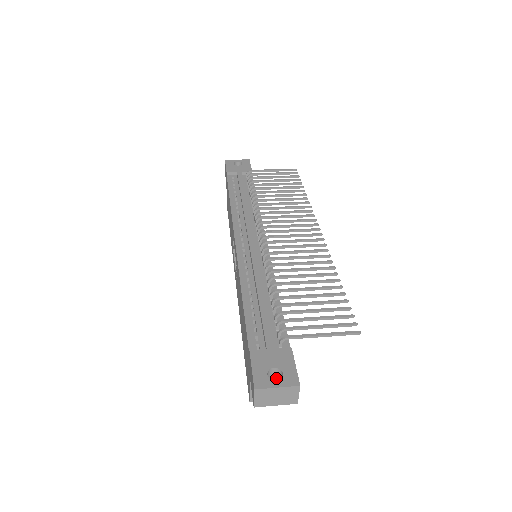
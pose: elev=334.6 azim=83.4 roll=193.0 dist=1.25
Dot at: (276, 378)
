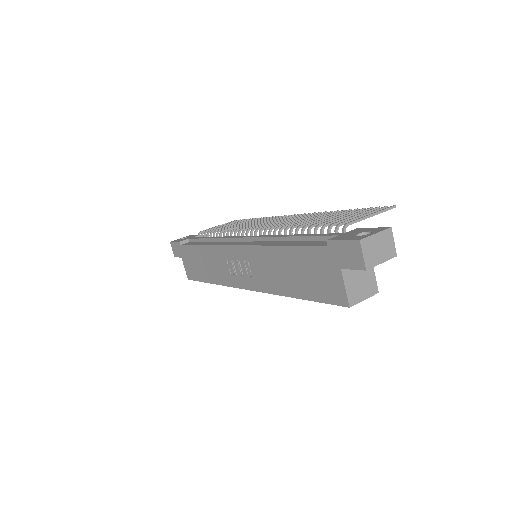
Dot at: occluded
